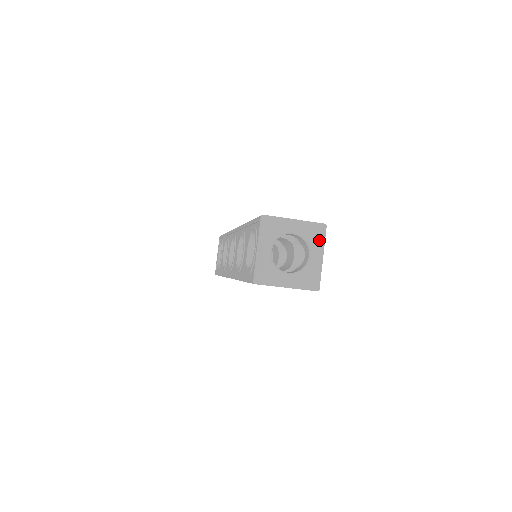
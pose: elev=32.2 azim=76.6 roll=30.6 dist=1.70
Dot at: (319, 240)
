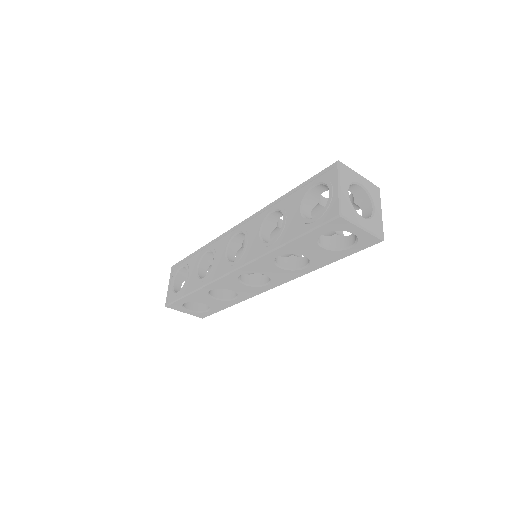
Dot at: (377, 198)
